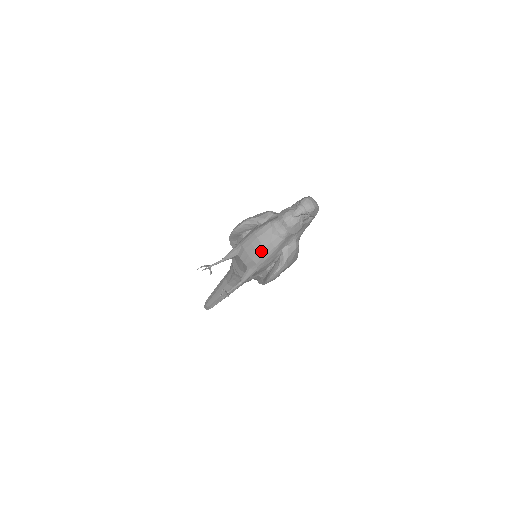
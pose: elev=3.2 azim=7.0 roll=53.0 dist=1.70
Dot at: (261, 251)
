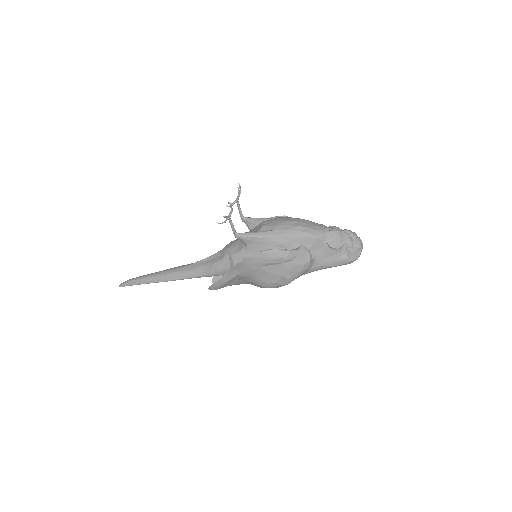
Dot at: (292, 225)
